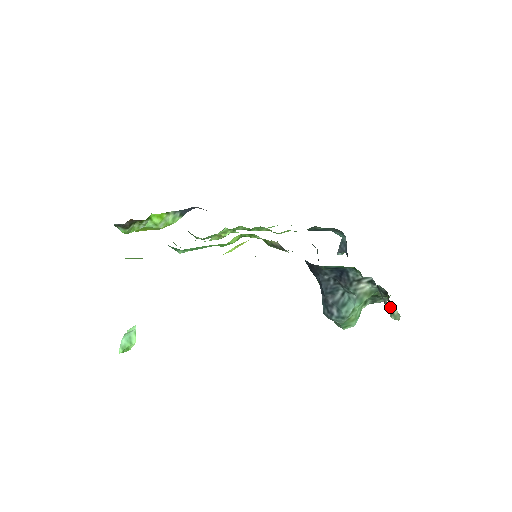
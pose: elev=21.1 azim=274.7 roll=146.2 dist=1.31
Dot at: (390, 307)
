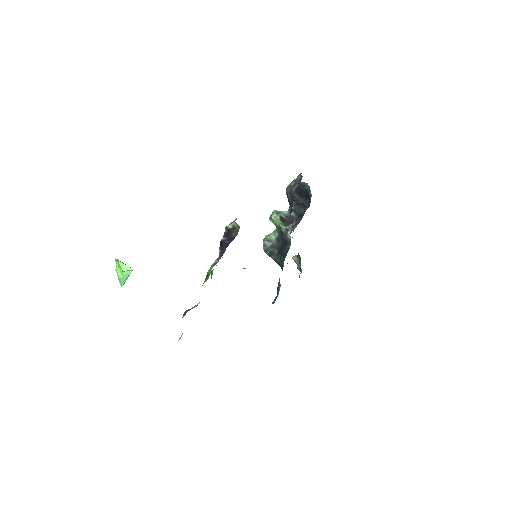
Dot at: (296, 262)
